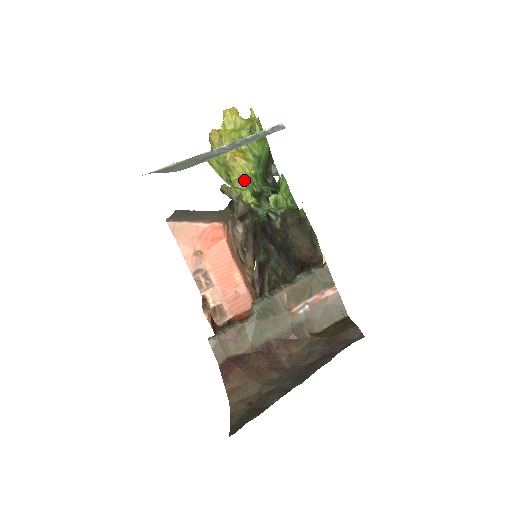
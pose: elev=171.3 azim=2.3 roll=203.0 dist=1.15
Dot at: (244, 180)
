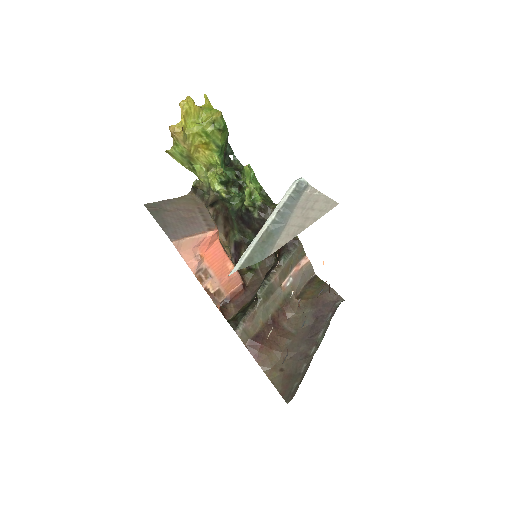
Dot at: (207, 167)
